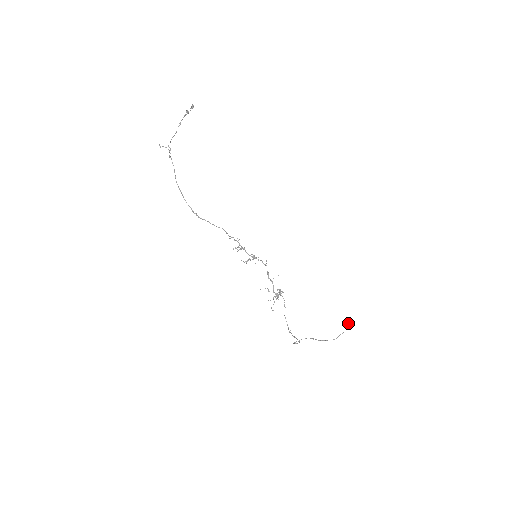
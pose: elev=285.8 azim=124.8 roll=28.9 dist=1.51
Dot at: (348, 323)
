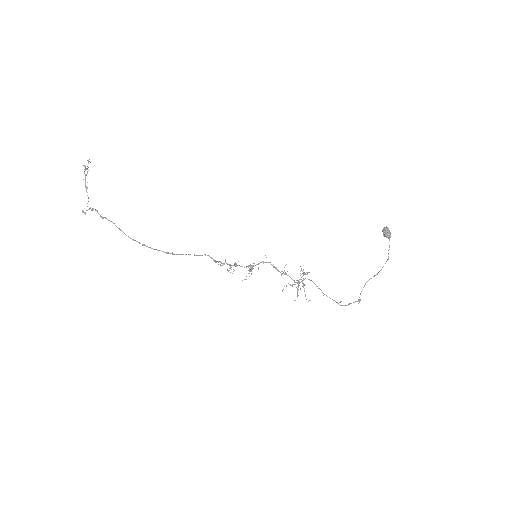
Dot at: (386, 231)
